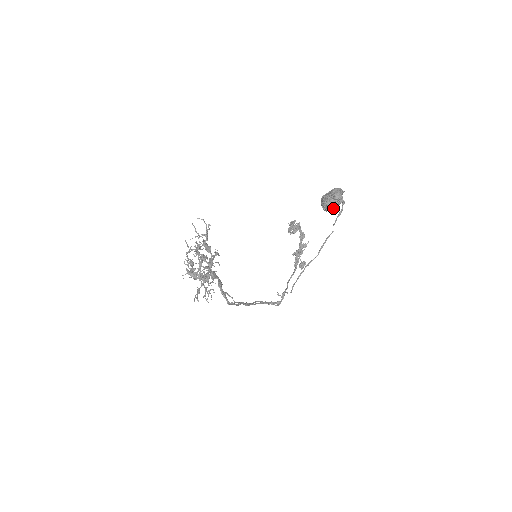
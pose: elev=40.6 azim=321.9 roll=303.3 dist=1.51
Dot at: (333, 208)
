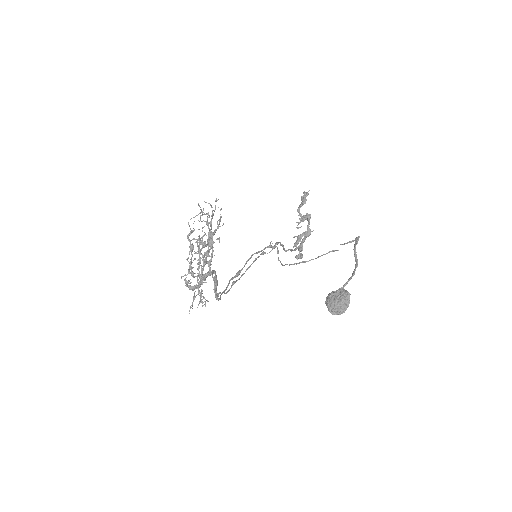
Dot at: occluded
